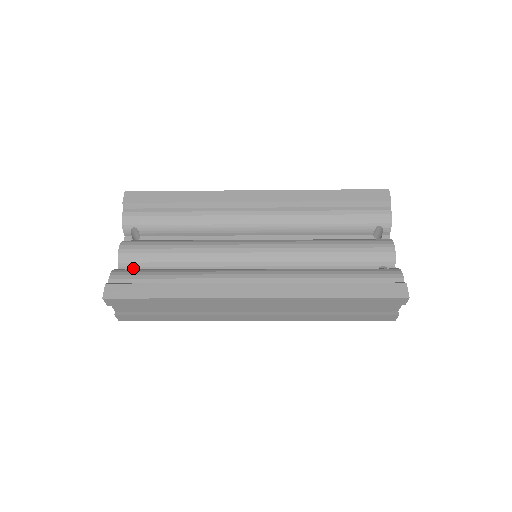
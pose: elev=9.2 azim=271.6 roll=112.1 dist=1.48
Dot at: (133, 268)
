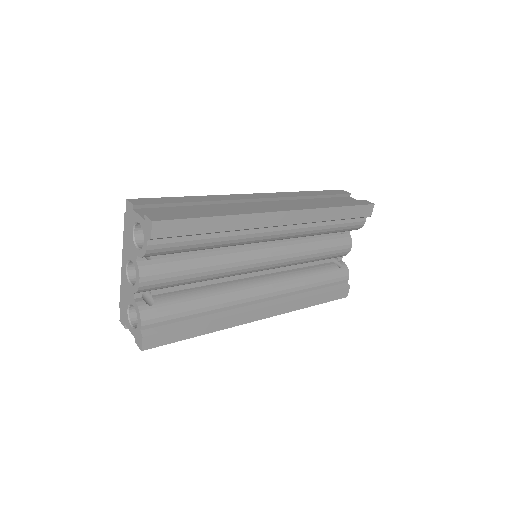
Dot at: (149, 291)
